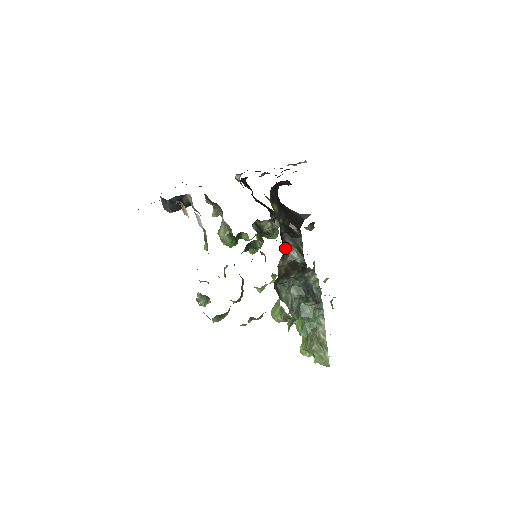
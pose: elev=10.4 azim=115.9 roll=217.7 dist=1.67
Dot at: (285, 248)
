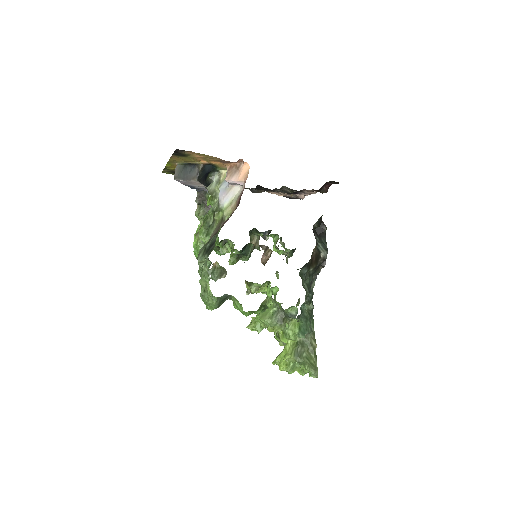
Dot at: occluded
